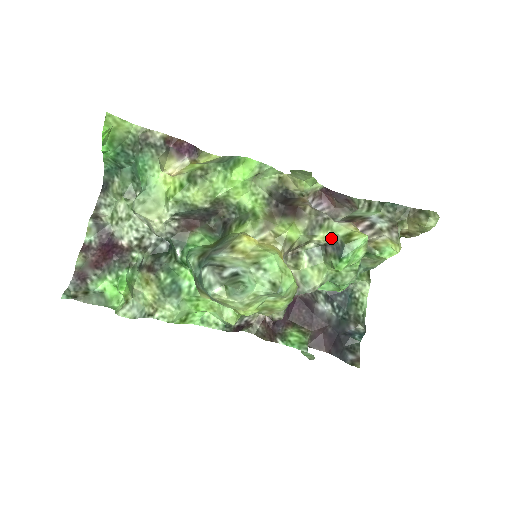
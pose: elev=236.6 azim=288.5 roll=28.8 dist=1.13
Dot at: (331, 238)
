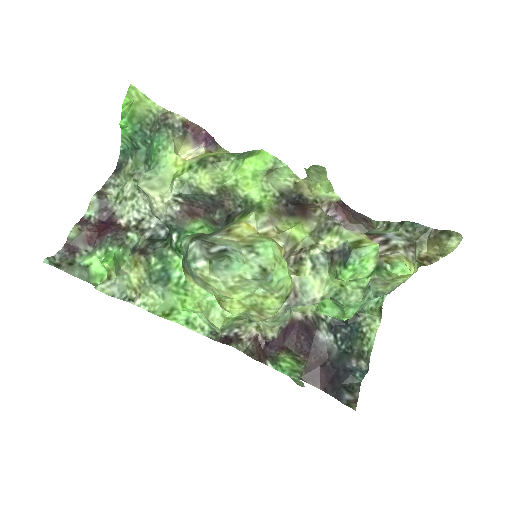
Dot at: (339, 244)
